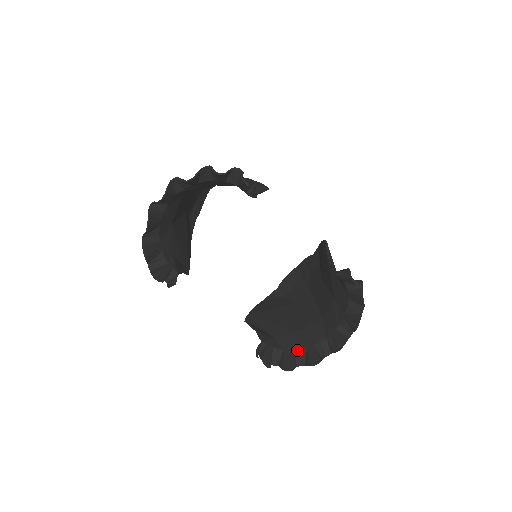
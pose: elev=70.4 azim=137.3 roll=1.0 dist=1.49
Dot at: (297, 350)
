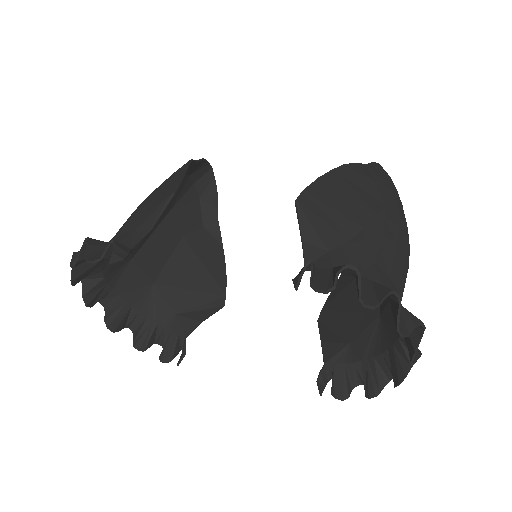
Dot at: (378, 356)
